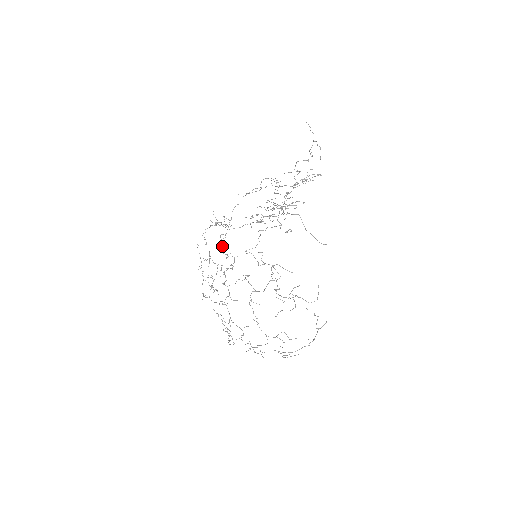
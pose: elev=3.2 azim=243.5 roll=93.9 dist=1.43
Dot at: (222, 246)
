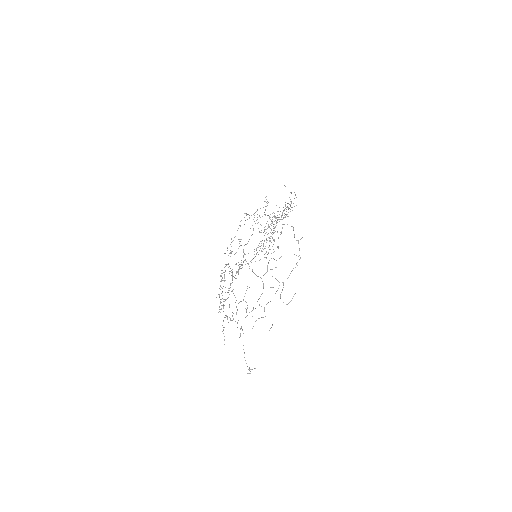
Dot at: occluded
